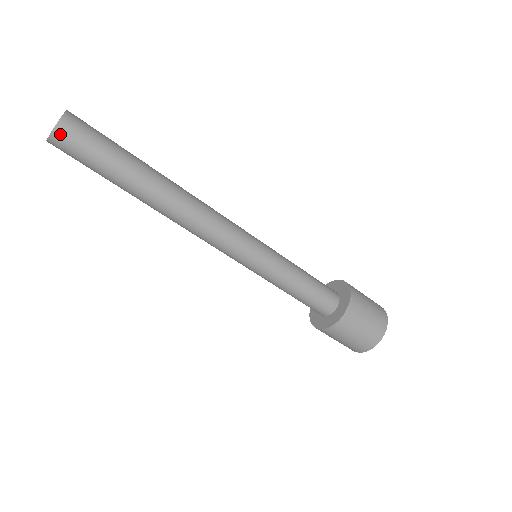
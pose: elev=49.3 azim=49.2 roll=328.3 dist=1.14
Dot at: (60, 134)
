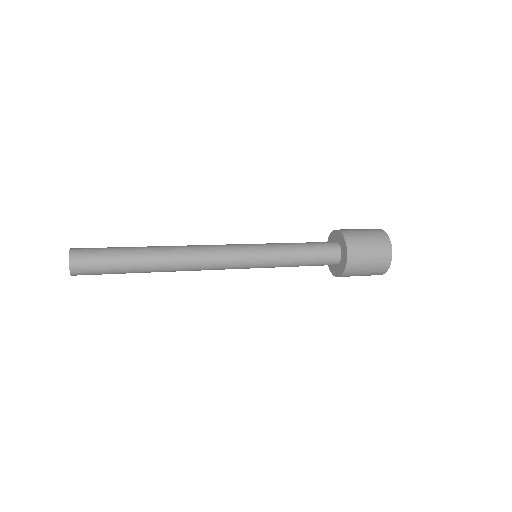
Dot at: (76, 275)
